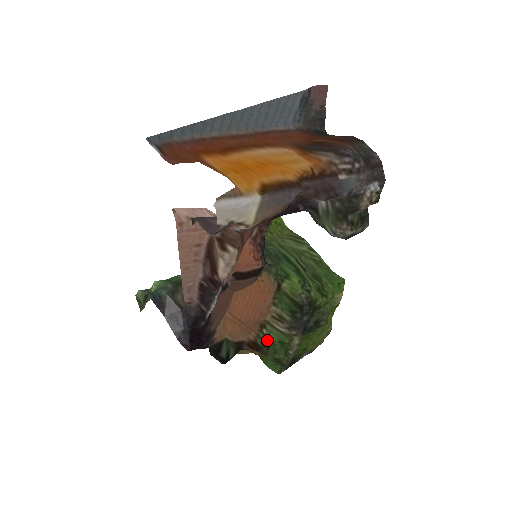
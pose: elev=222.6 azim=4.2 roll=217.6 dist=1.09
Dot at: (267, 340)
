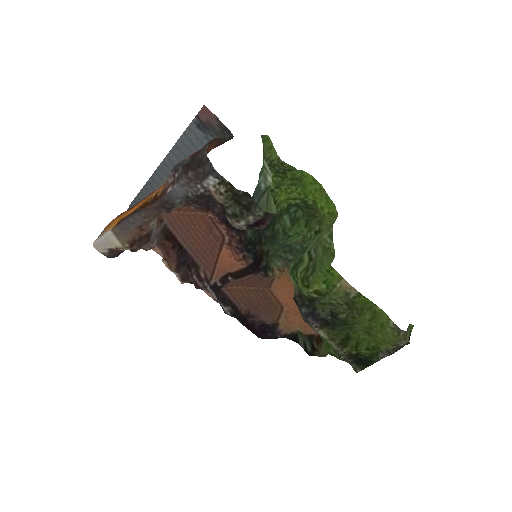
Dot at: occluded
